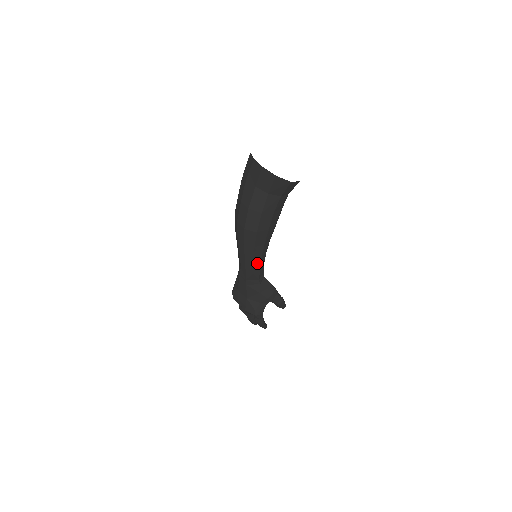
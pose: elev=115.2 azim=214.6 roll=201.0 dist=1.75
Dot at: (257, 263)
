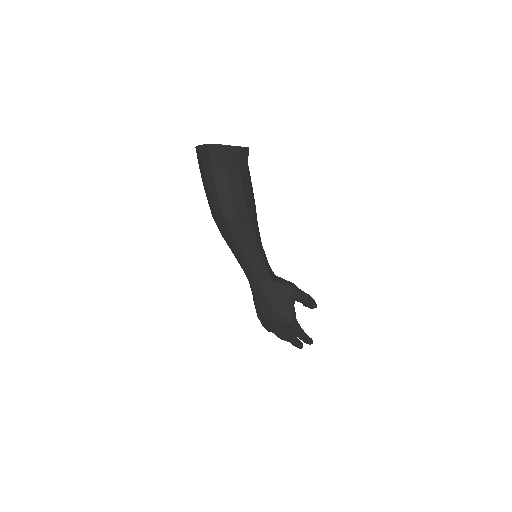
Dot at: (257, 256)
